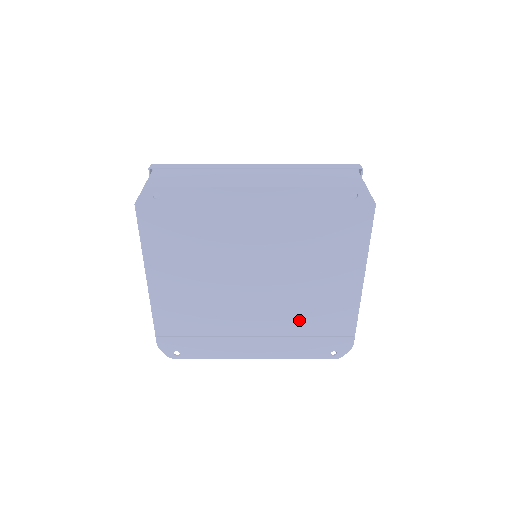
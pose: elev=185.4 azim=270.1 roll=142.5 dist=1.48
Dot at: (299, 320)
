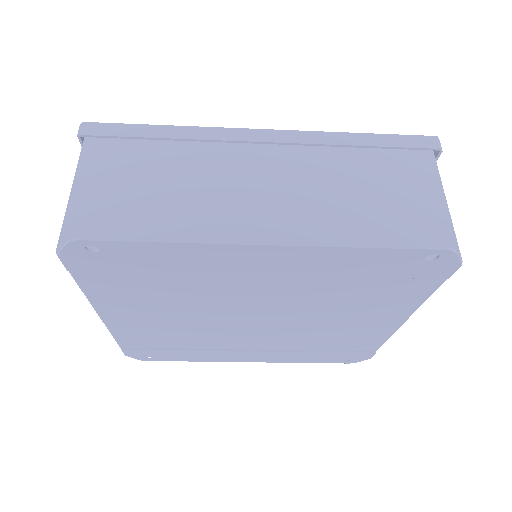
Dot at: (309, 342)
